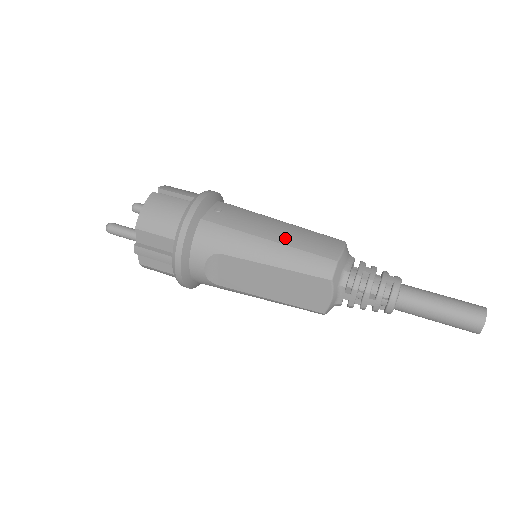
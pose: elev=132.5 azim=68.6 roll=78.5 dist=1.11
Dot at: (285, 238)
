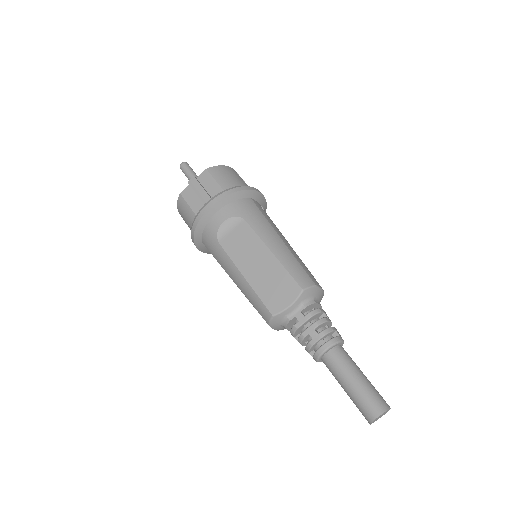
Dot at: (292, 250)
